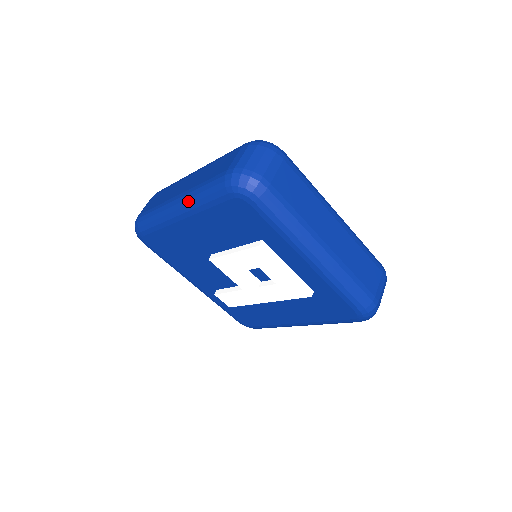
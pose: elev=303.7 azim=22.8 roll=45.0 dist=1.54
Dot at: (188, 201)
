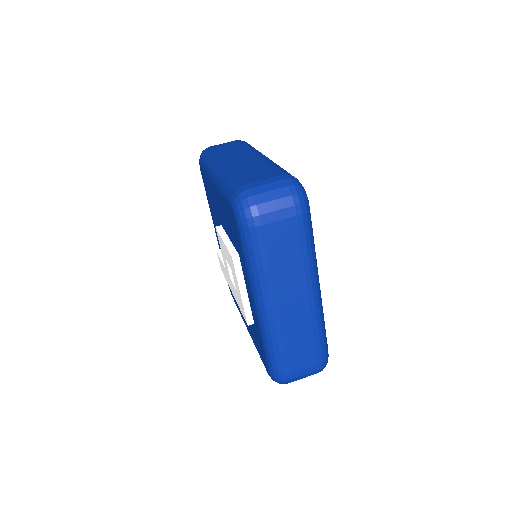
Dot at: (220, 176)
